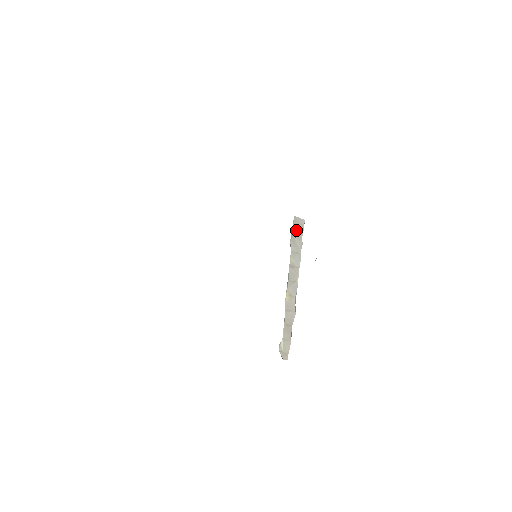
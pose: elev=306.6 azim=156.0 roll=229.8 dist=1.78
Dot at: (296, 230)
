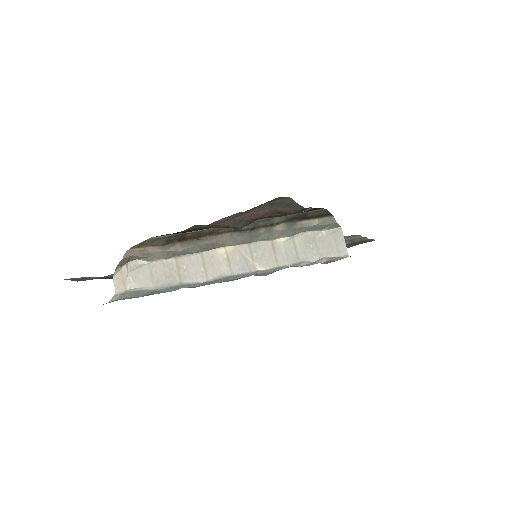
Dot at: (326, 241)
